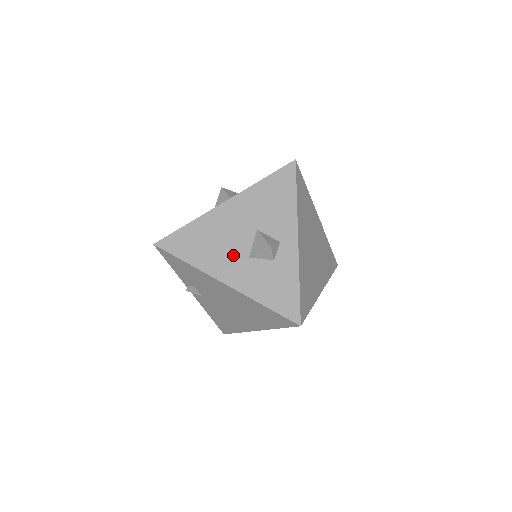
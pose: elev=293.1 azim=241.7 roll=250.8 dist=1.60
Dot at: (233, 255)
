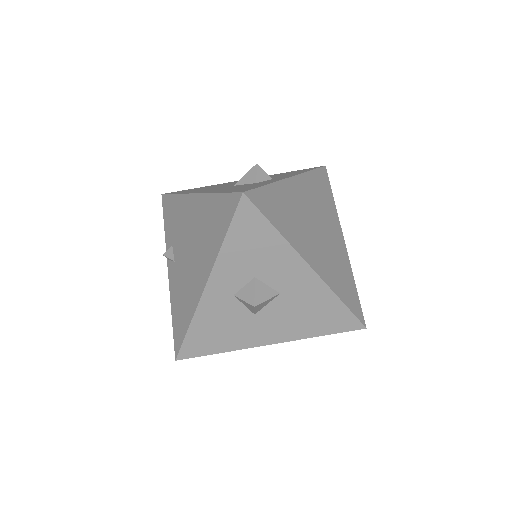
Dot at: (221, 187)
